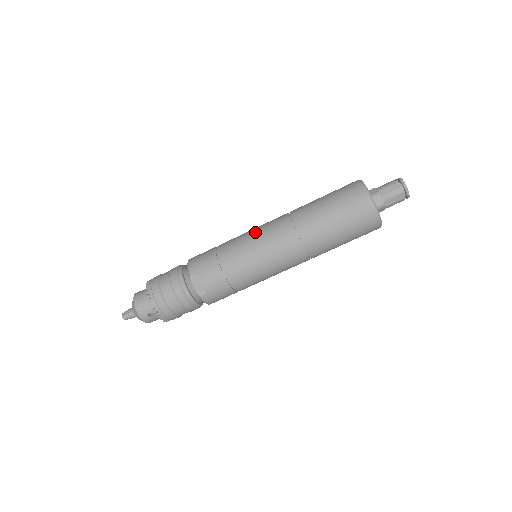
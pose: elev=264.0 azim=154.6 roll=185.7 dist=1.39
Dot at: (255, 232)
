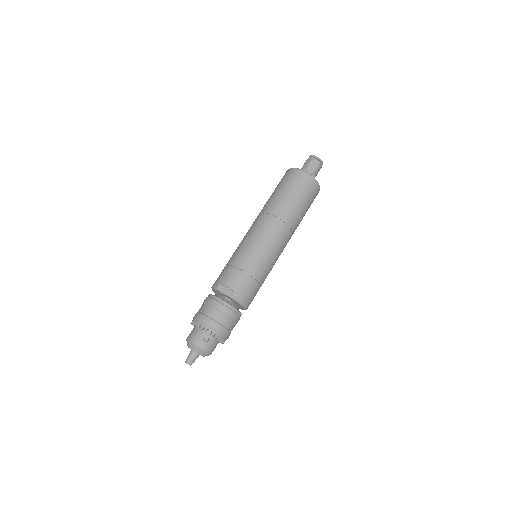
Dot at: (244, 237)
